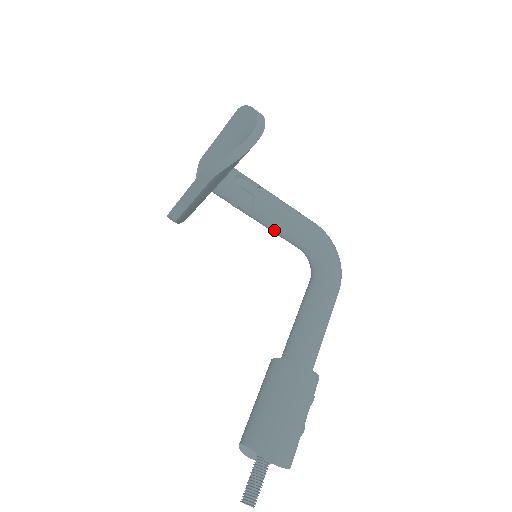
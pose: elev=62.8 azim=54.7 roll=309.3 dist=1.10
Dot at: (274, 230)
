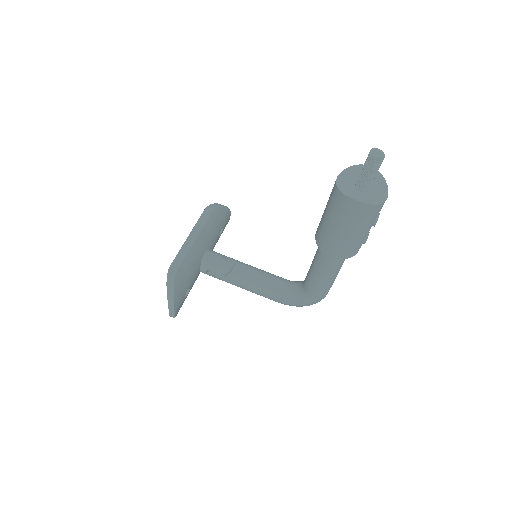
Dot at: (257, 275)
